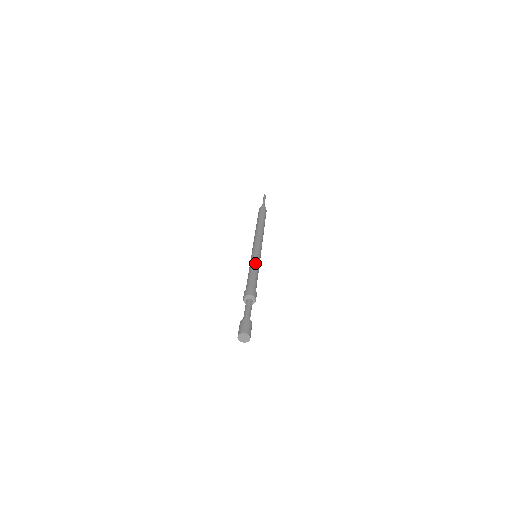
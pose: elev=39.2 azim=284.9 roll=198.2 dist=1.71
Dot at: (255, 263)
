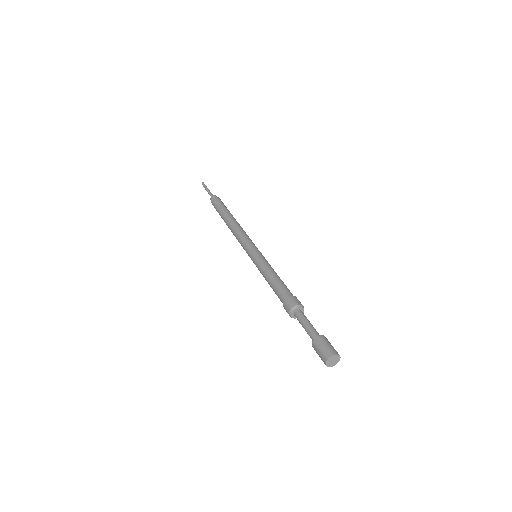
Dot at: (265, 265)
